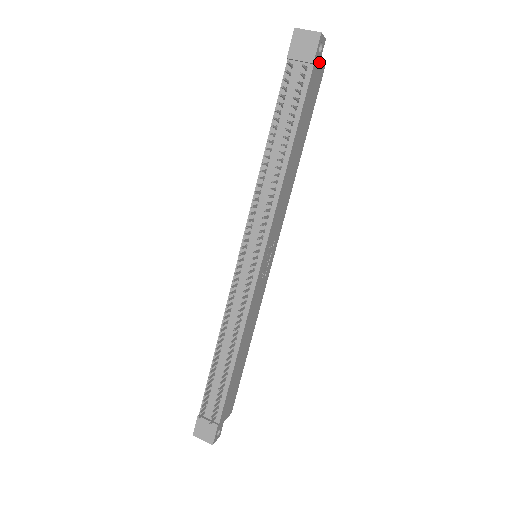
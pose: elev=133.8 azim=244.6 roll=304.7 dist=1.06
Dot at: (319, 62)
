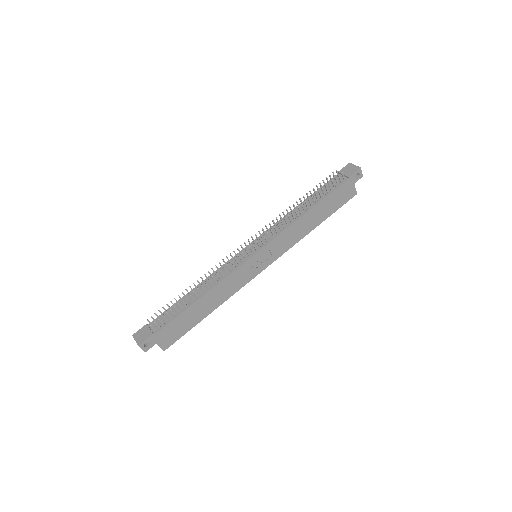
Dot at: (353, 184)
